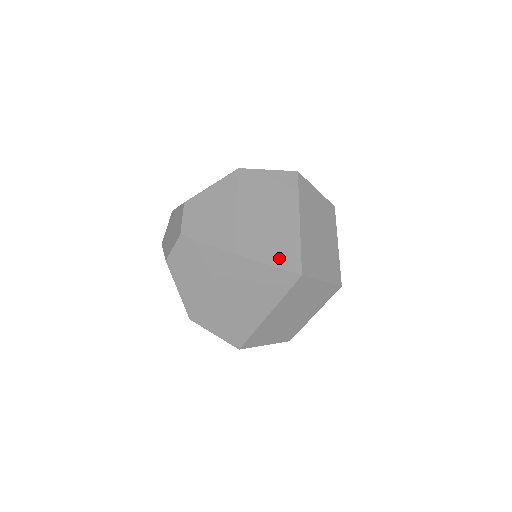
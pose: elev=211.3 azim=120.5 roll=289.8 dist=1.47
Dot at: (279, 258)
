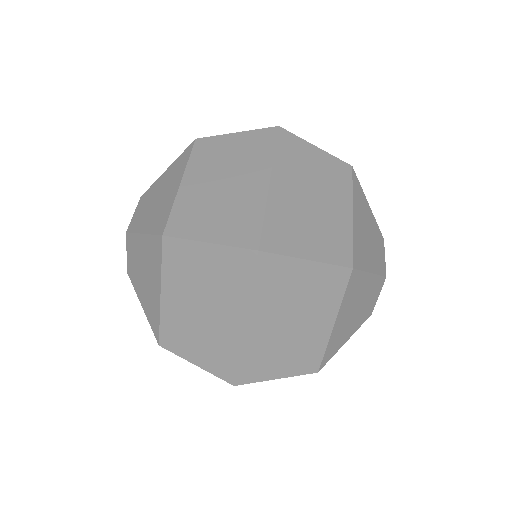
Dot at: (227, 232)
